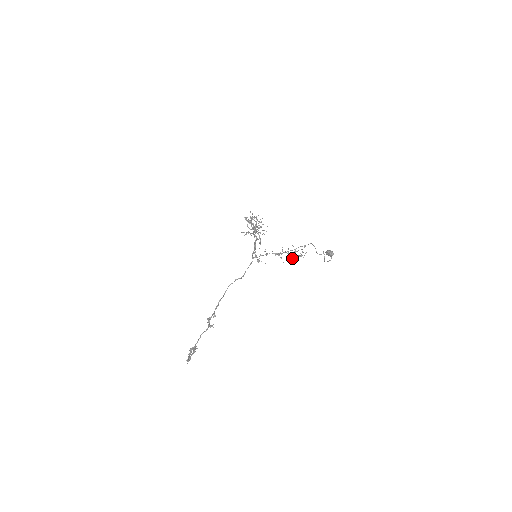
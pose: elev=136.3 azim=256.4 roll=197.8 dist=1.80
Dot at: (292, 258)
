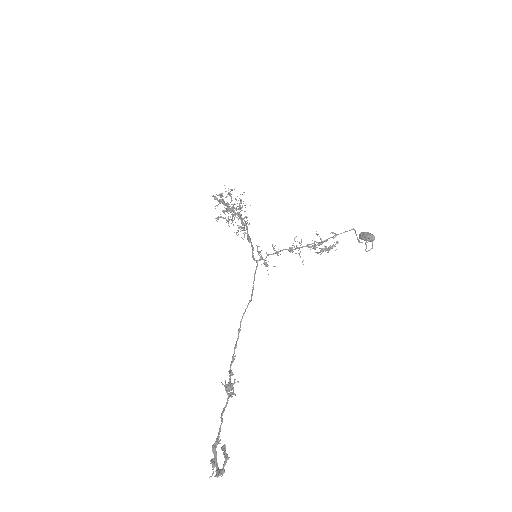
Dot at: (317, 253)
